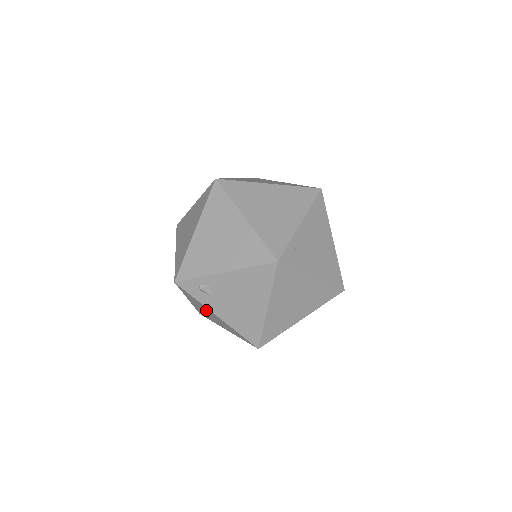
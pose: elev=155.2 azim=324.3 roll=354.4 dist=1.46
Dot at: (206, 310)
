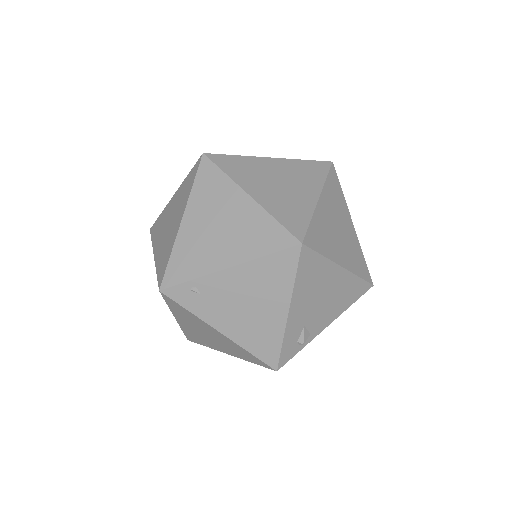
Dot at: occluded
